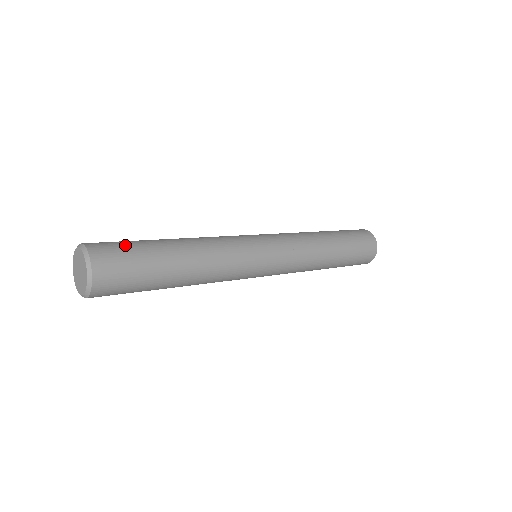
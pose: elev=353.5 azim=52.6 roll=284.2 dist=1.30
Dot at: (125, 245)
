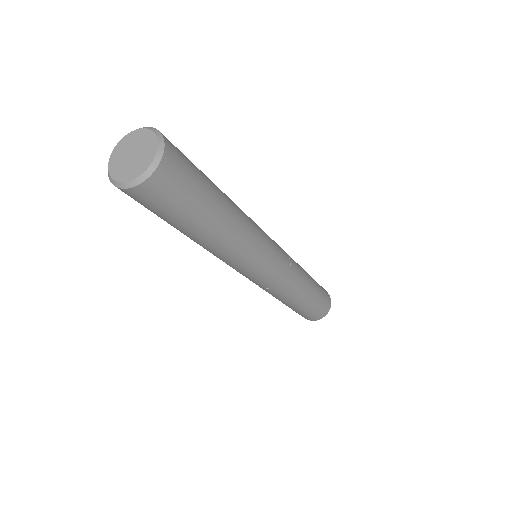
Dot at: occluded
